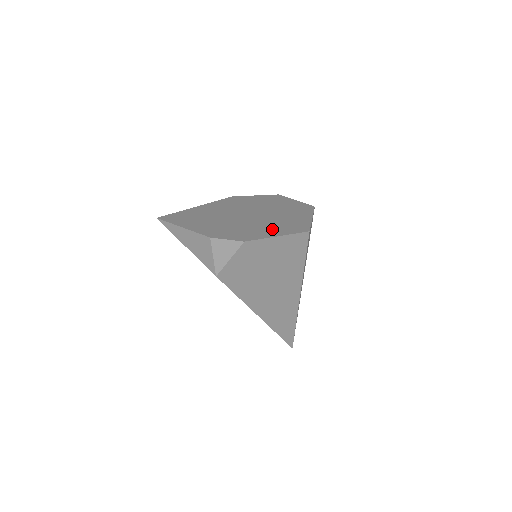
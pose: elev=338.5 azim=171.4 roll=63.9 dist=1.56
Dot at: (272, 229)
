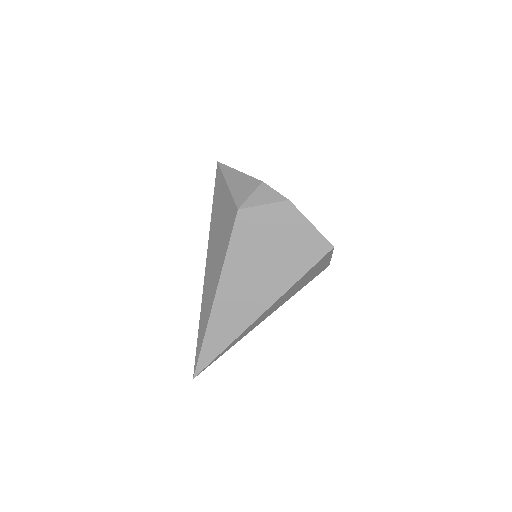
Dot at: occluded
